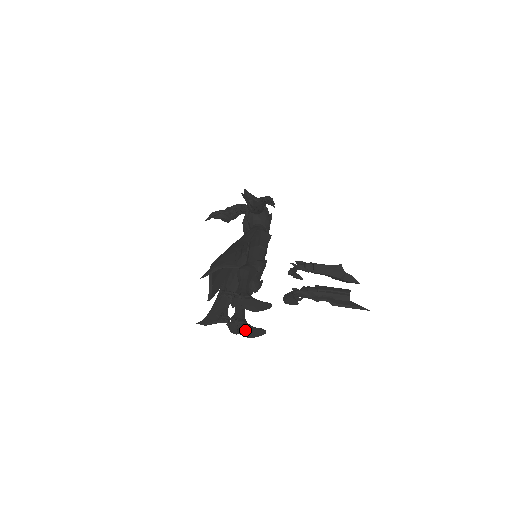
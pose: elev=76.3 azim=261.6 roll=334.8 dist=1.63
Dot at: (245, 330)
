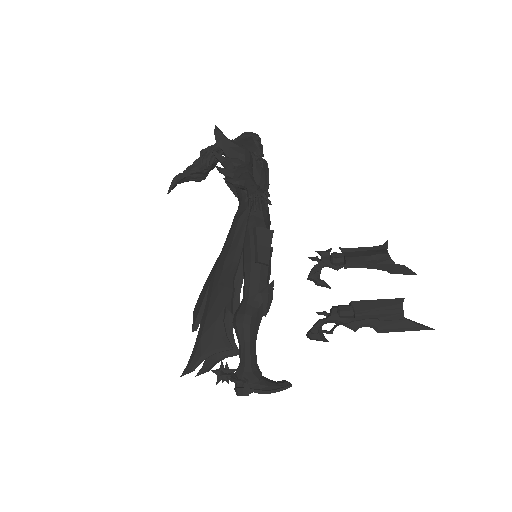
Dot at: occluded
